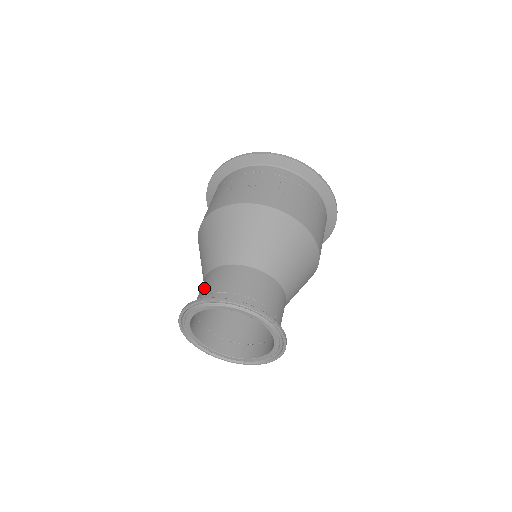
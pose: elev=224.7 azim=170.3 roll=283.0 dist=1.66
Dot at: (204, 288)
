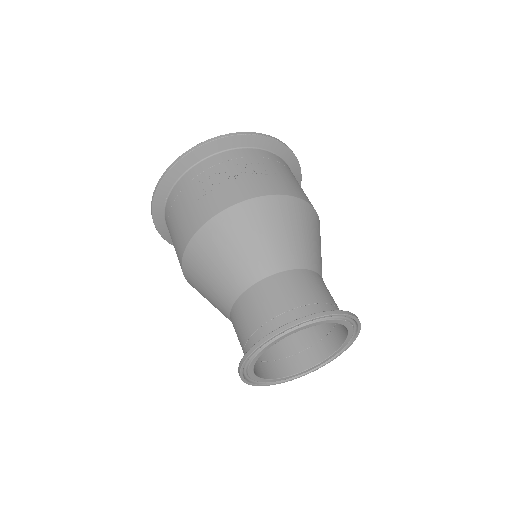
Dot at: (254, 316)
